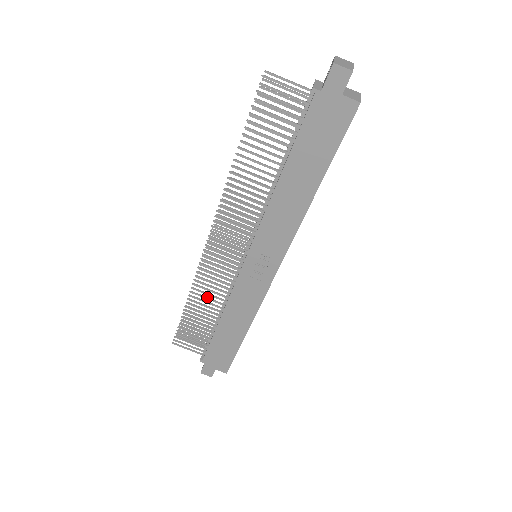
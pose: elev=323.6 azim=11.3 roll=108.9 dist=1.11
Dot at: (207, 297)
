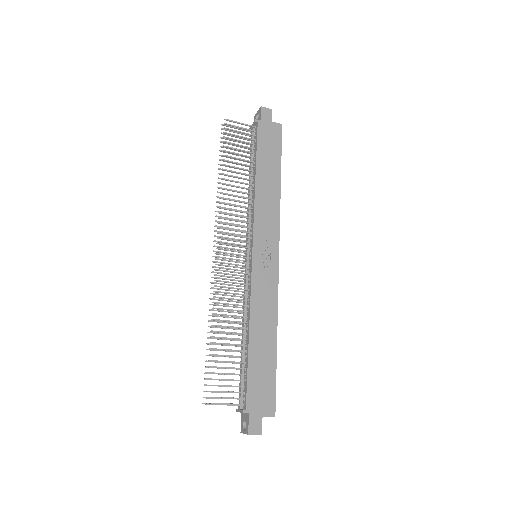
Dot at: (229, 315)
